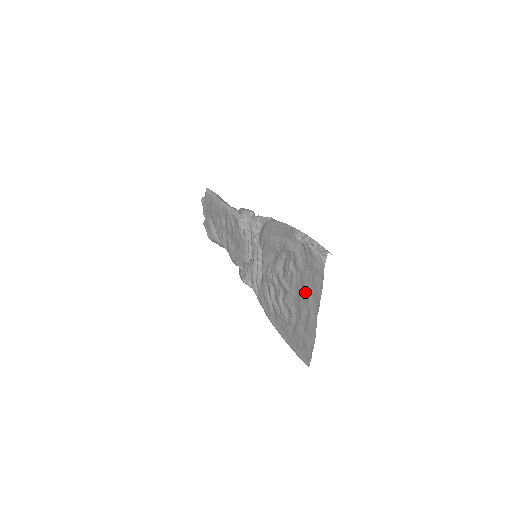
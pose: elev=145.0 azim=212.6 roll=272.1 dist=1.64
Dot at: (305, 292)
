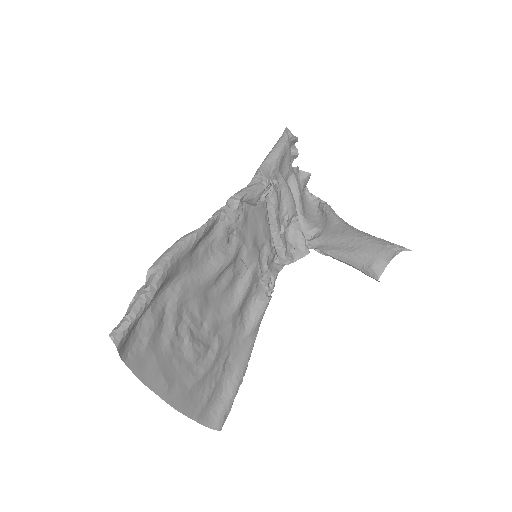
Dot at: (168, 351)
